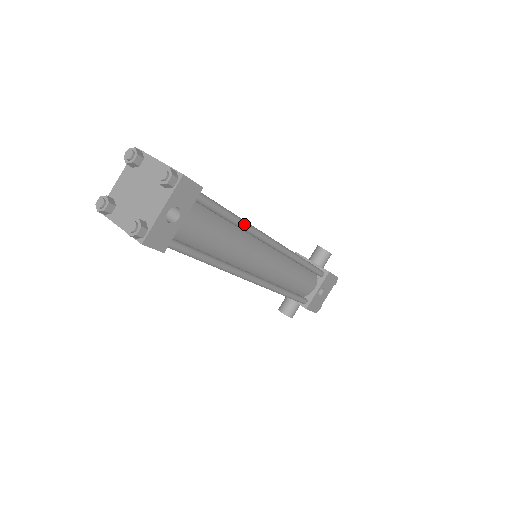
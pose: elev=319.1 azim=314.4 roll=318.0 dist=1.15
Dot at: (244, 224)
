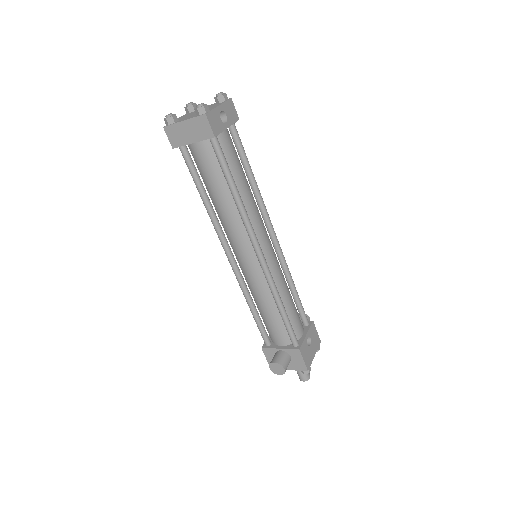
Dot at: occluded
